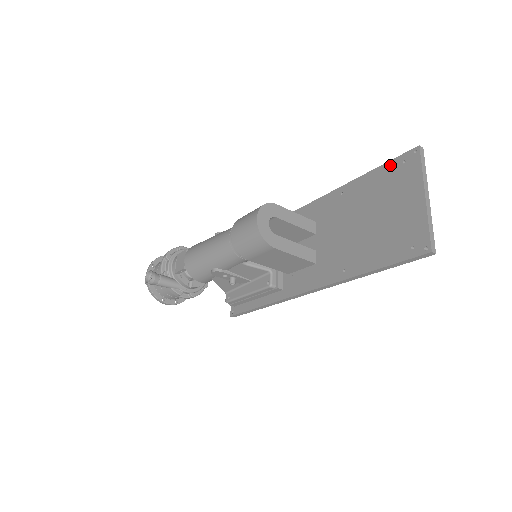
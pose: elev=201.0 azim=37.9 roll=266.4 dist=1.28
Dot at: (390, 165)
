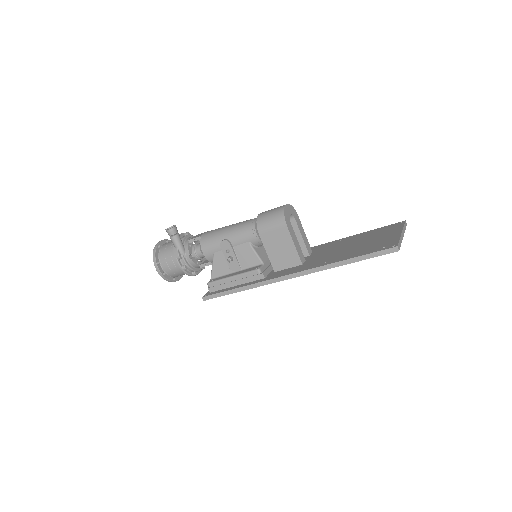
Dot at: (382, 228)
